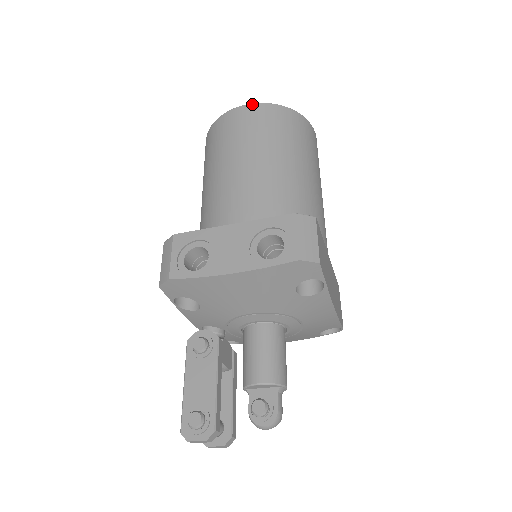
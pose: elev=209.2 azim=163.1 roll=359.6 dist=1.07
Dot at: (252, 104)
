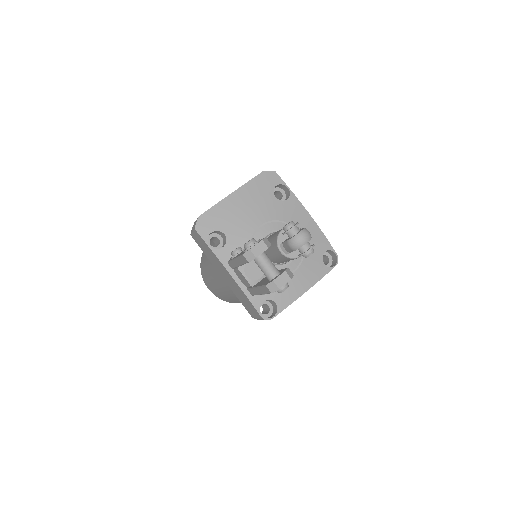
Dot at: occluded
